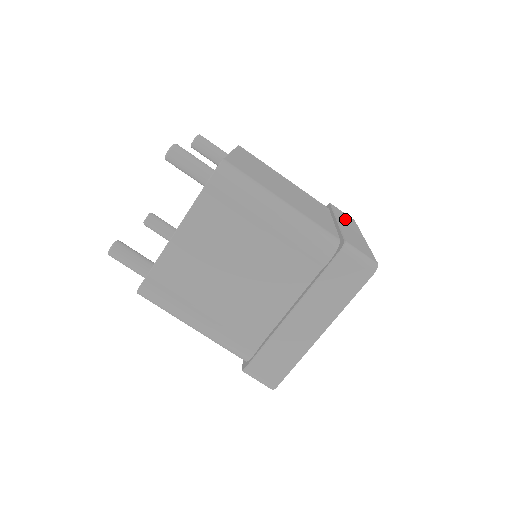
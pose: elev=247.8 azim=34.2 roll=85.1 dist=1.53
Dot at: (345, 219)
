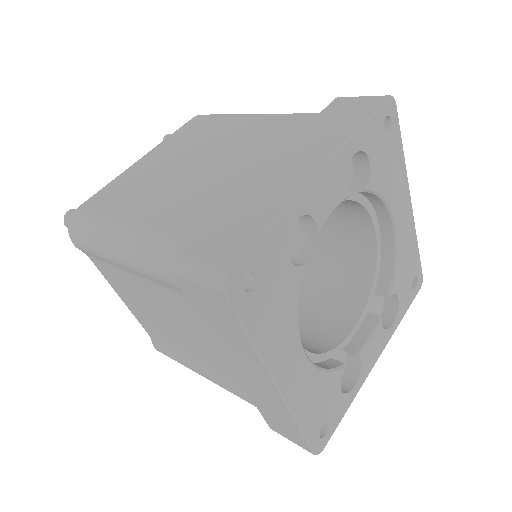
Dot at: (322, 132)
